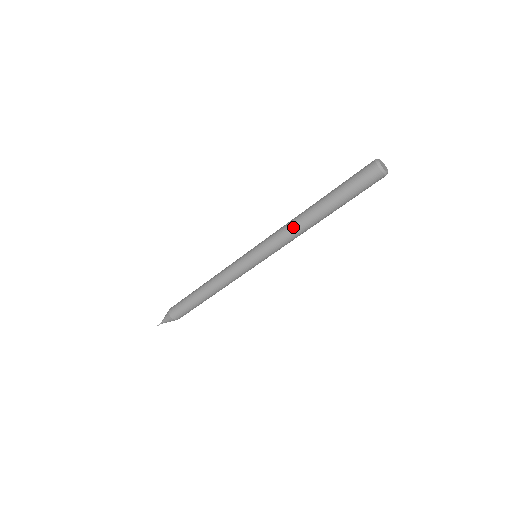
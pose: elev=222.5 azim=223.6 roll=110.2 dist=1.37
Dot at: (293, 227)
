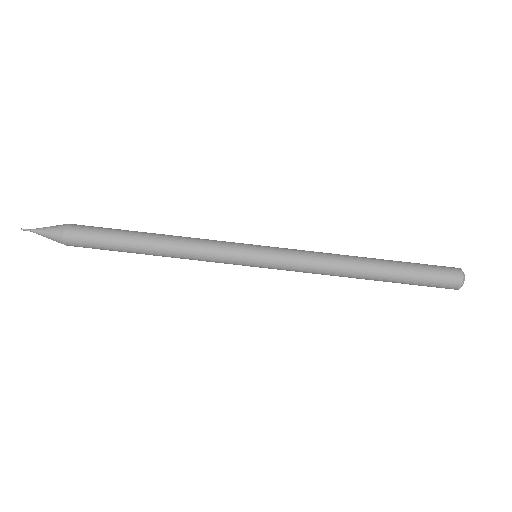
Dot at: (334, 254)
